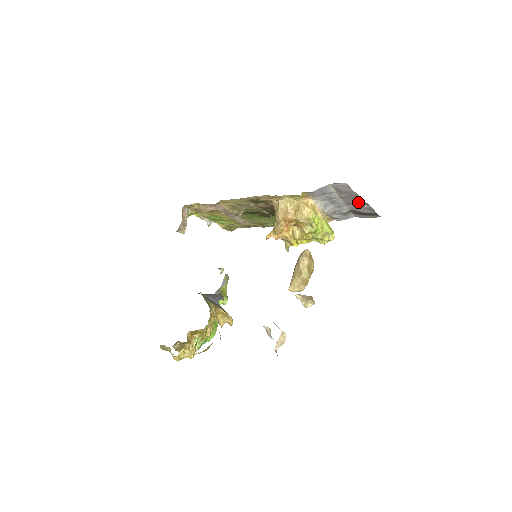
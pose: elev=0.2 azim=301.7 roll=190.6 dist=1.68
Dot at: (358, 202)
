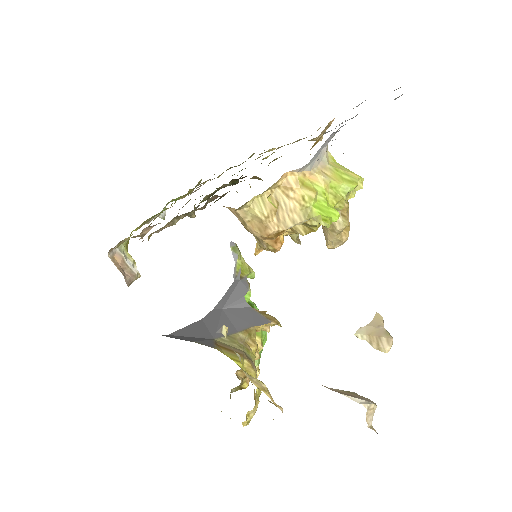
Dot at: occluded
